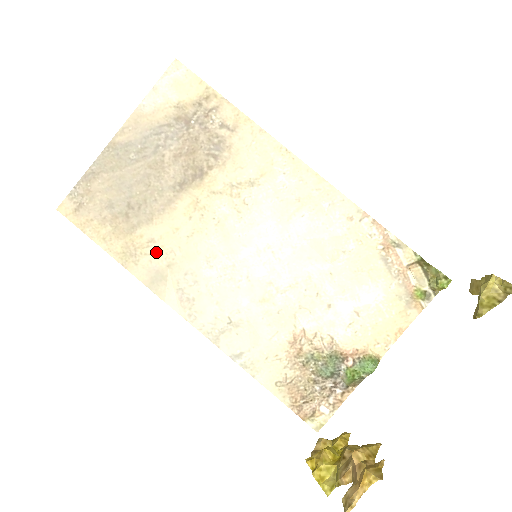
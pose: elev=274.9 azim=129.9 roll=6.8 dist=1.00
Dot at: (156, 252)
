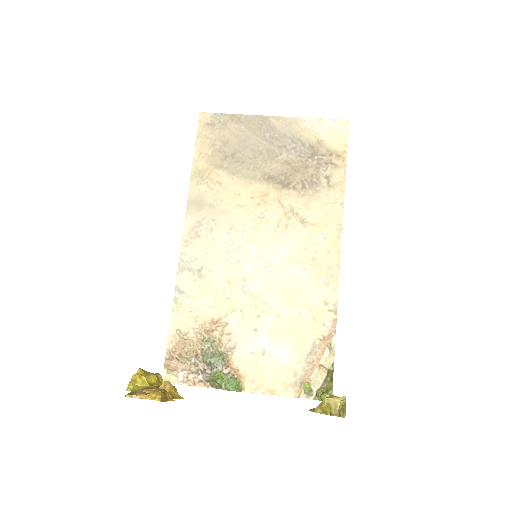
Dot at: (214, 191)
